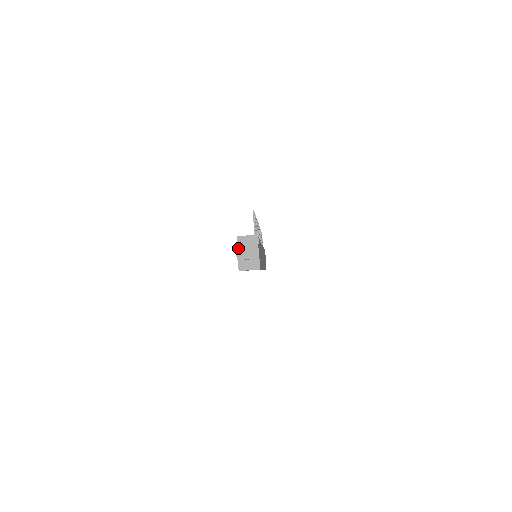
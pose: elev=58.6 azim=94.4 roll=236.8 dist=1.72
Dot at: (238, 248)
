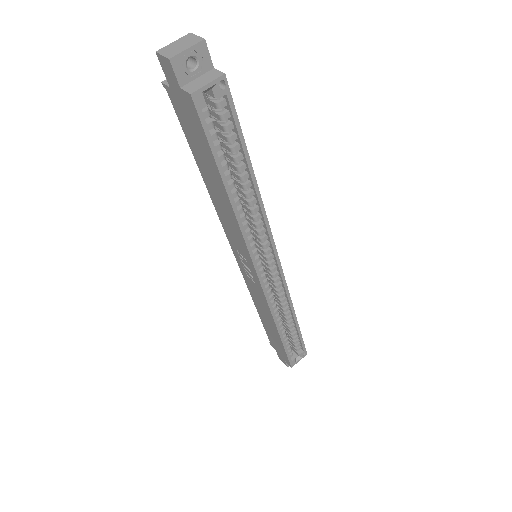
Dot at: (162, 51)
